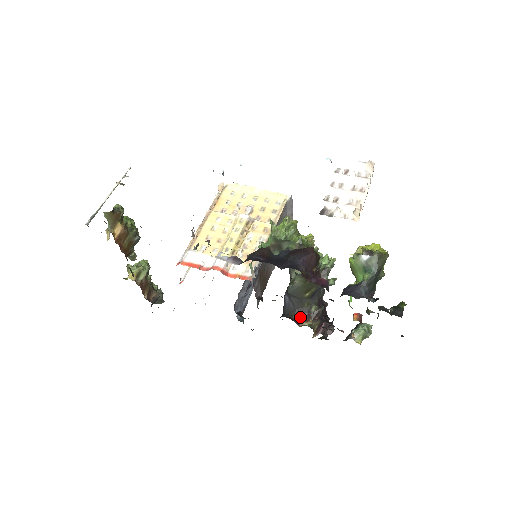
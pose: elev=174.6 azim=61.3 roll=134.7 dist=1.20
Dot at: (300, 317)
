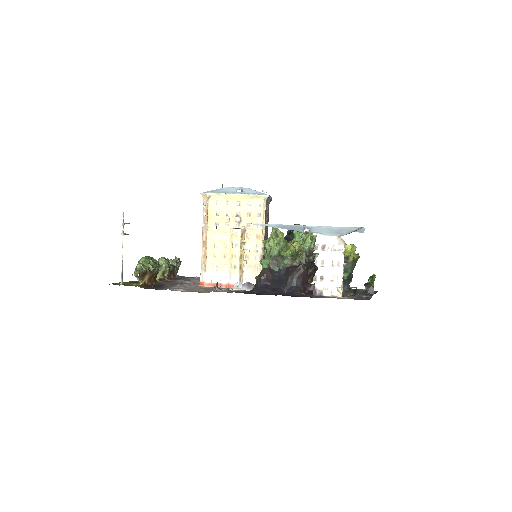
Dot at: occluded
